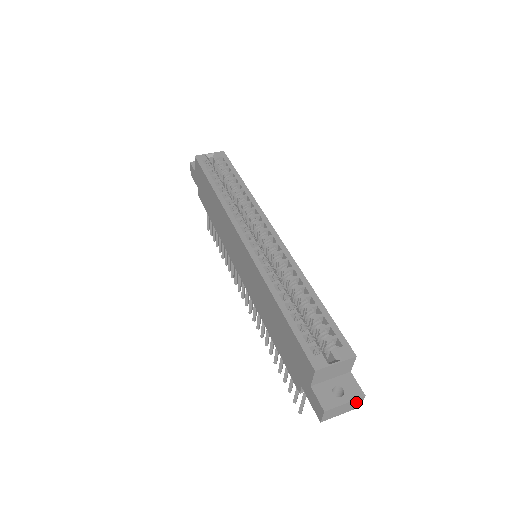
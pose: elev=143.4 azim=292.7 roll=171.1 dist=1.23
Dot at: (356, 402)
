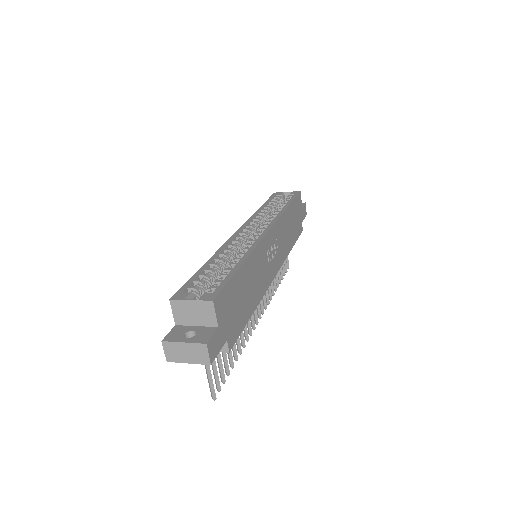
Dot at: (199, 350)
